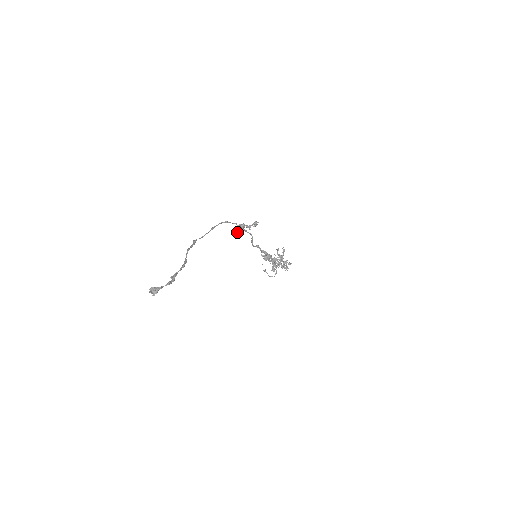
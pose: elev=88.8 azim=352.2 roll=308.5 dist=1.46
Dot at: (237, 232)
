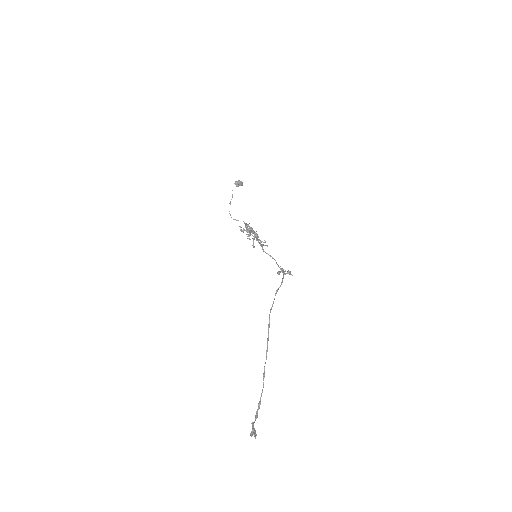
Dot at: occluded
